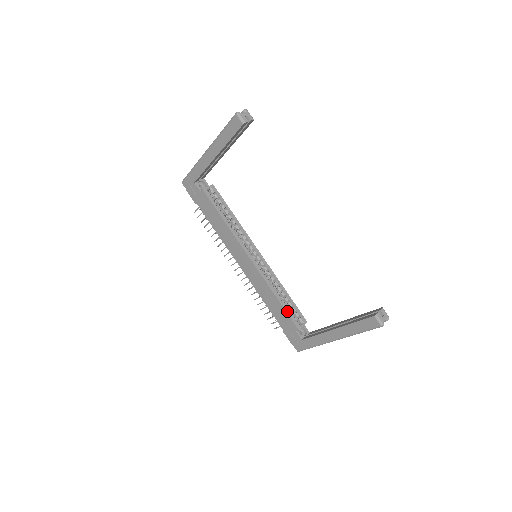
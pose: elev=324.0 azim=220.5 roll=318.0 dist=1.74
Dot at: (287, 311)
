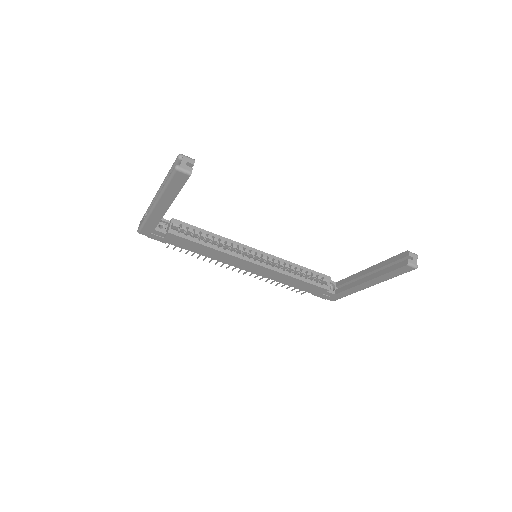
Dot at: (311, 283)
